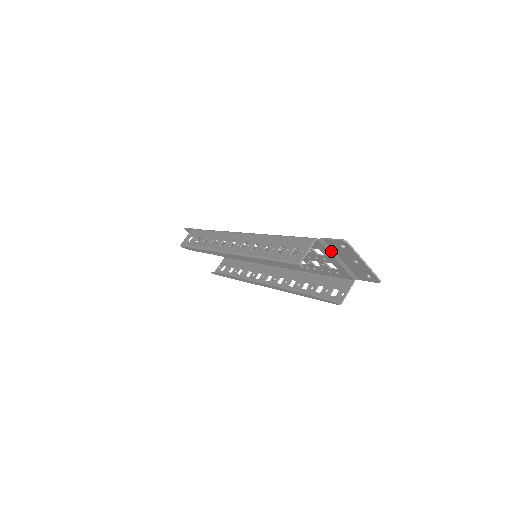
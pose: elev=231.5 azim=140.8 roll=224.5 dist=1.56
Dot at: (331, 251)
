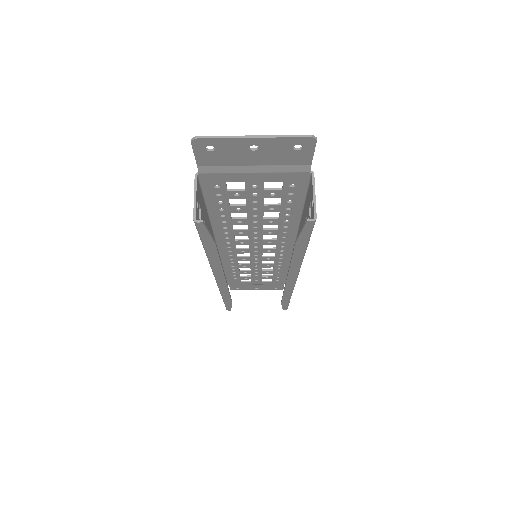
Dot at: (228, 169)
